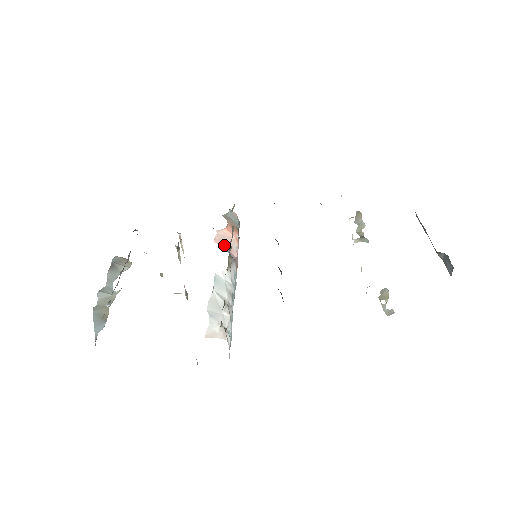
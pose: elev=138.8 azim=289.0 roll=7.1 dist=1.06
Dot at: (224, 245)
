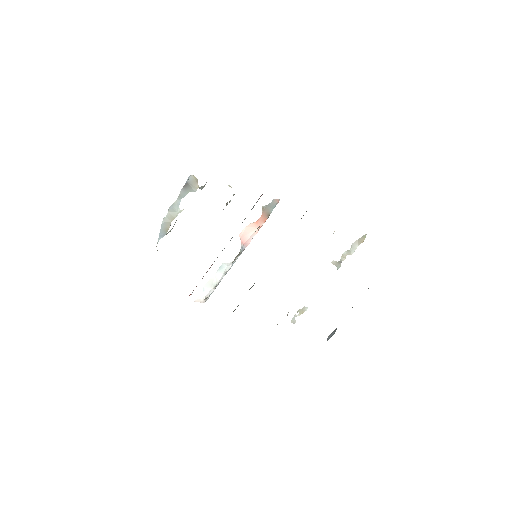
Dot at: (244, 239)
